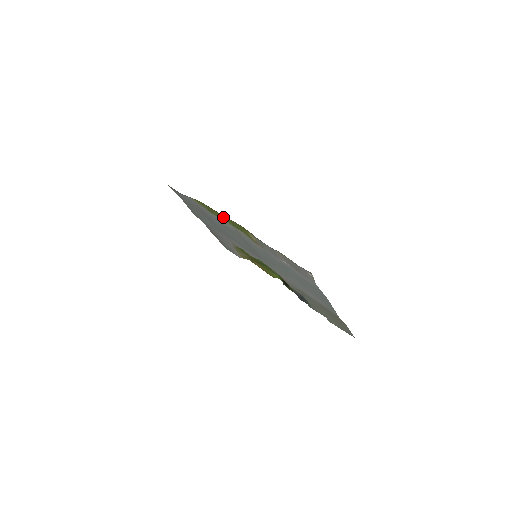
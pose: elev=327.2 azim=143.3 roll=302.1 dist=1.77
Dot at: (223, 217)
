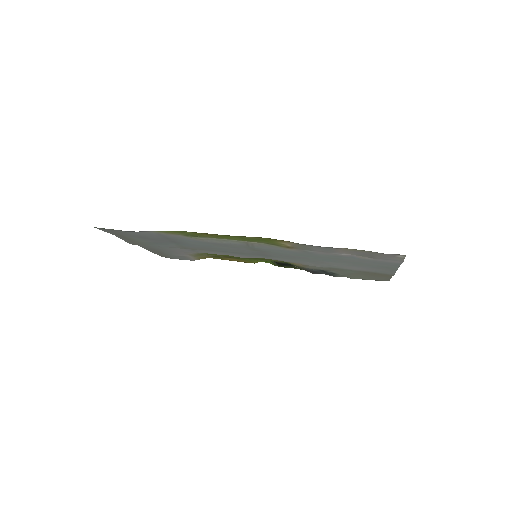
Dot at: (225, 237)
